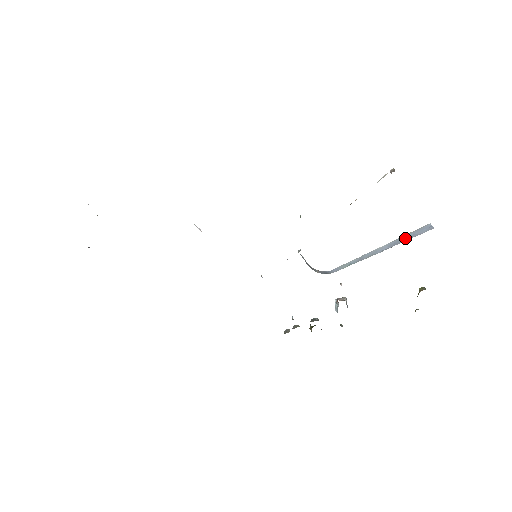
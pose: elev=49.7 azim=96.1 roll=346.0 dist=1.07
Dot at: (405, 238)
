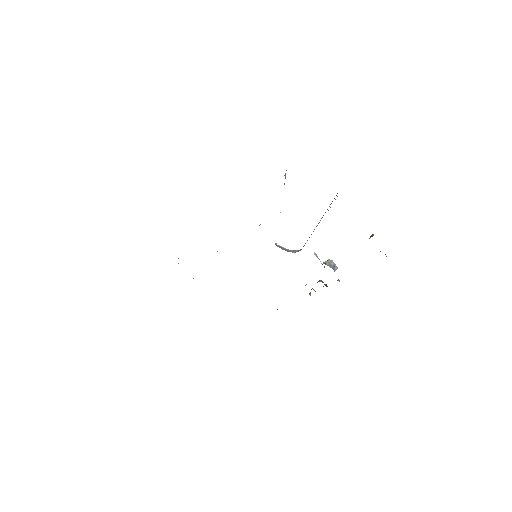
Dot at: occluded
